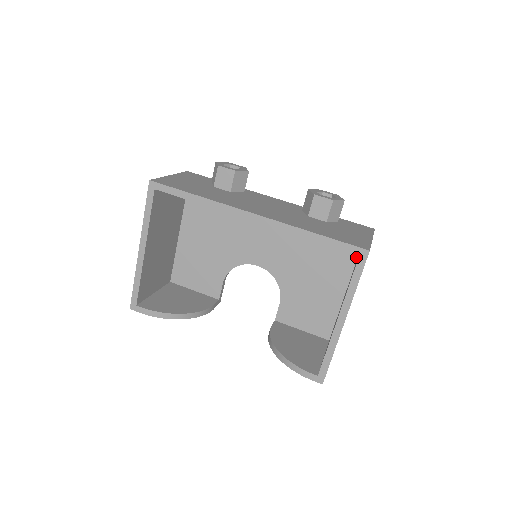
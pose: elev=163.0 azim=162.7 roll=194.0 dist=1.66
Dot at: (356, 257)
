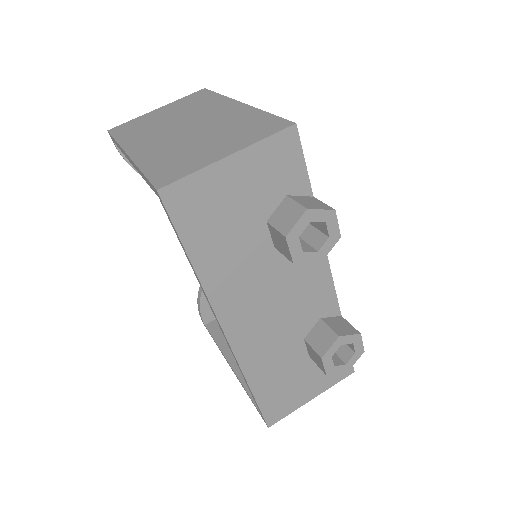
Dot at: occluded
